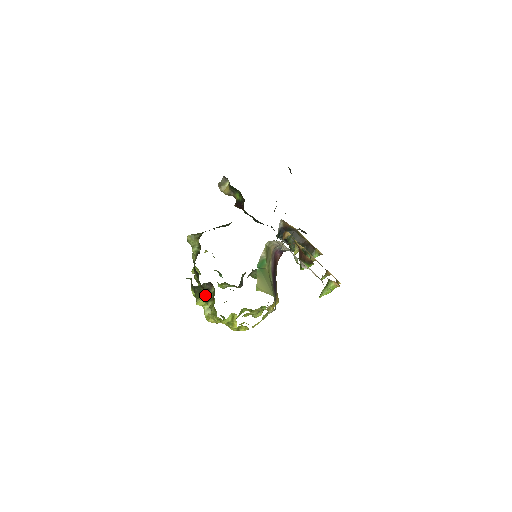
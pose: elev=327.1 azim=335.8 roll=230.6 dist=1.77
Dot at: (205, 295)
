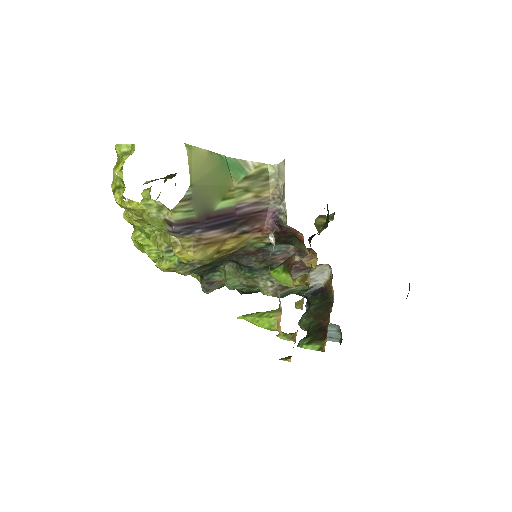
Dot at: occluded
